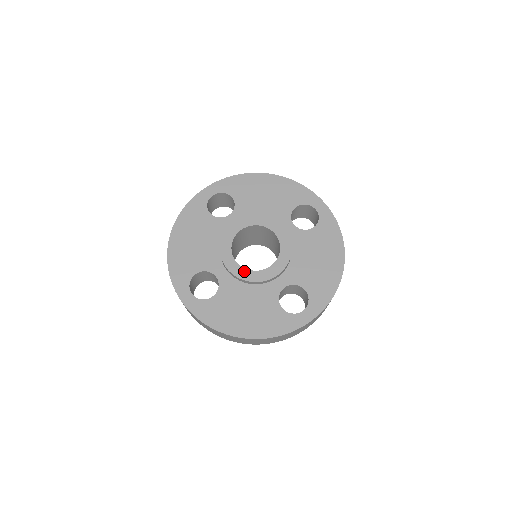
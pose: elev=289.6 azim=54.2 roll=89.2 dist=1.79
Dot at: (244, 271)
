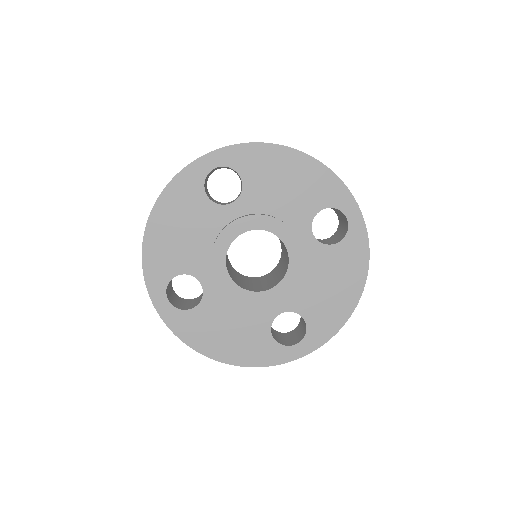
Dot at: (237, 289)
